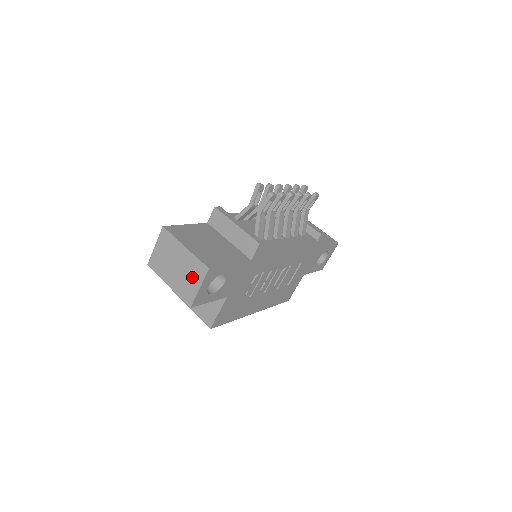
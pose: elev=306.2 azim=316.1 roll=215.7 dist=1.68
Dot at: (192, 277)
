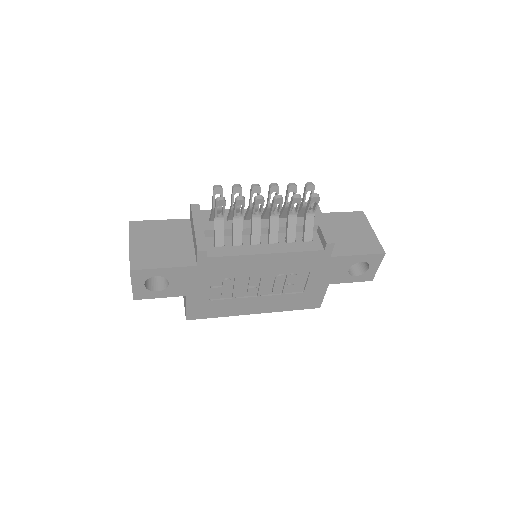
Dot at: occluded
